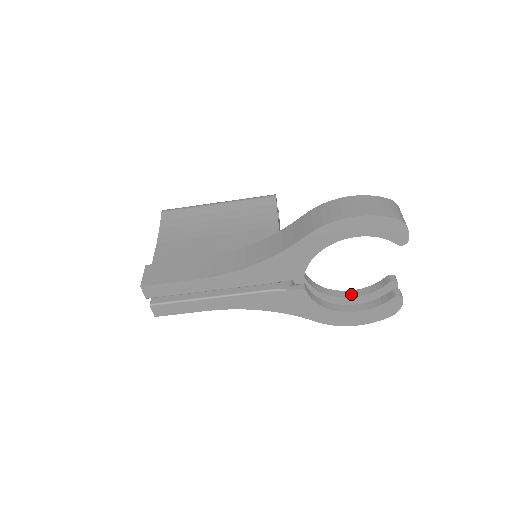
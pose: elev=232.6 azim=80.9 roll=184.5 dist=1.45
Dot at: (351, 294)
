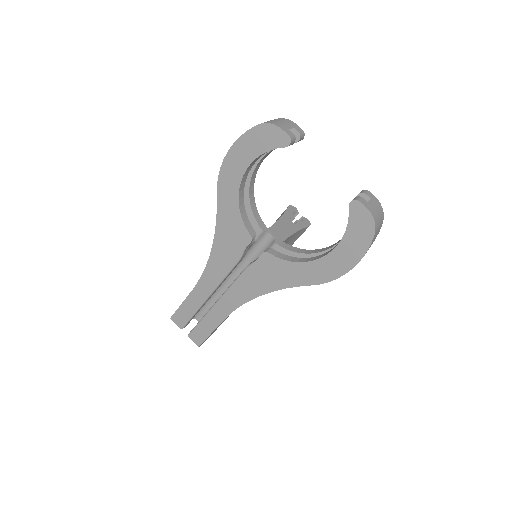
Dot at: occluded
